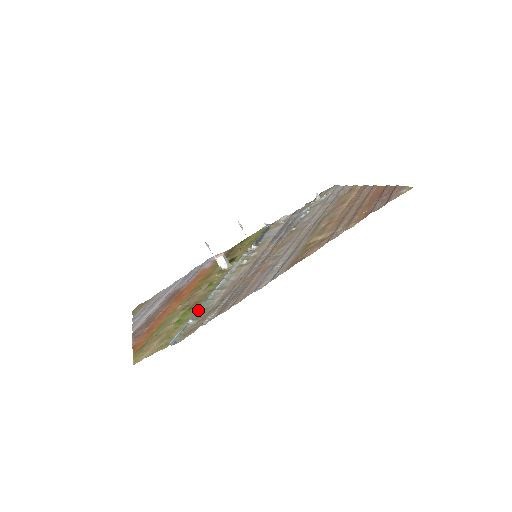
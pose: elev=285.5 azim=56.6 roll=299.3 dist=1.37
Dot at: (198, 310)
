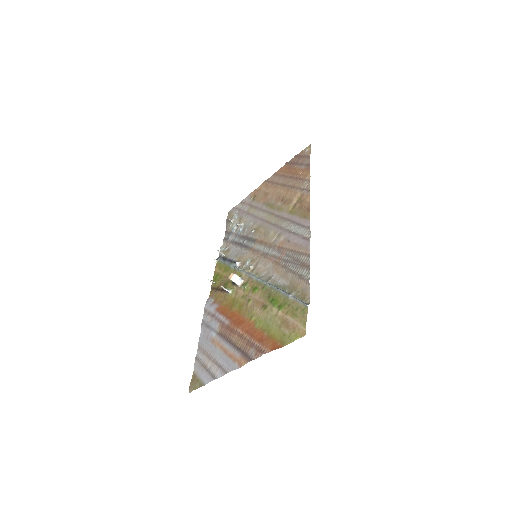
Dot at: (282, 291)
